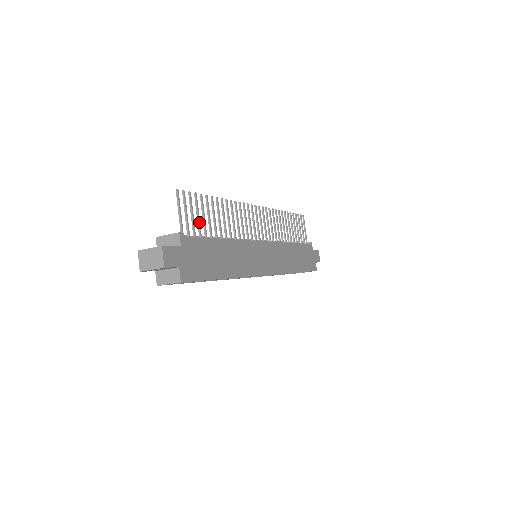
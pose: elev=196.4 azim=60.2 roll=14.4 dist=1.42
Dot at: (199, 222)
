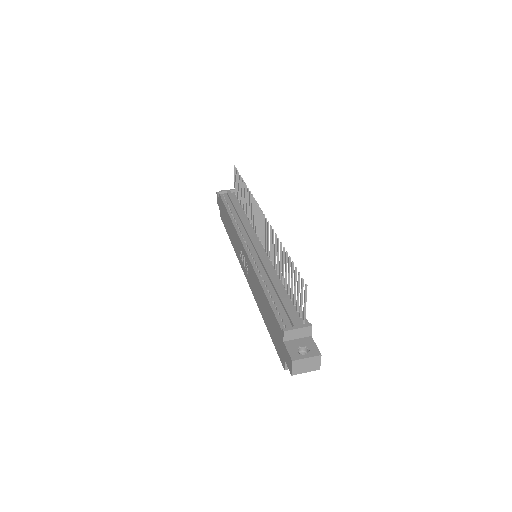
Dot at: occluded
